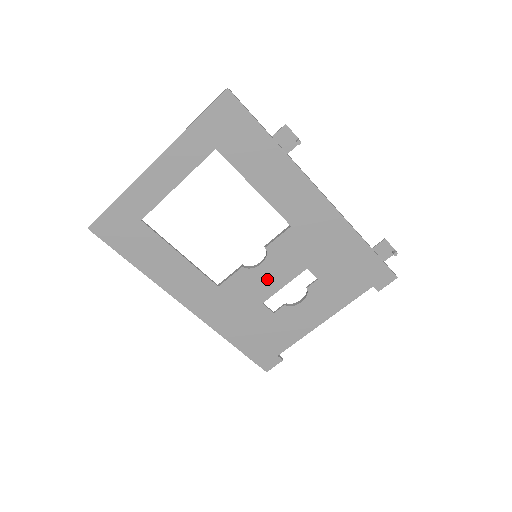
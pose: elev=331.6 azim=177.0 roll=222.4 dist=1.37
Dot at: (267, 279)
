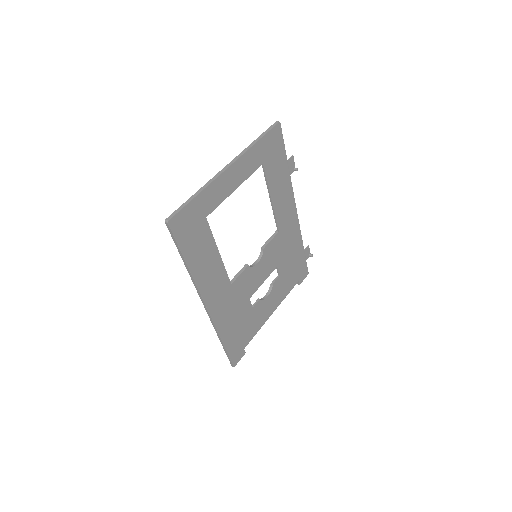
Dot at: (257, 276)
